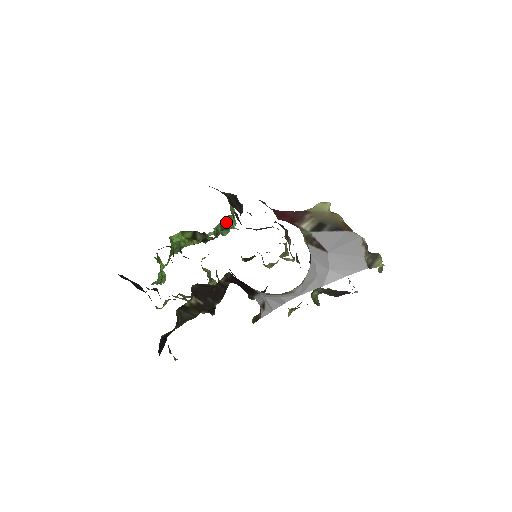
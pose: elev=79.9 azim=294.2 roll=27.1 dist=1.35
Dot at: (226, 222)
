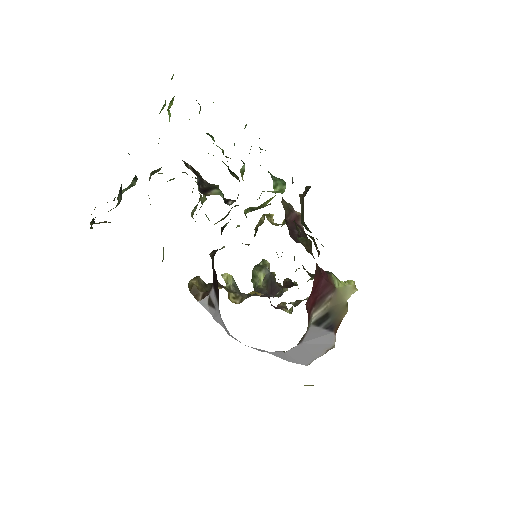
Dot at: occluded
